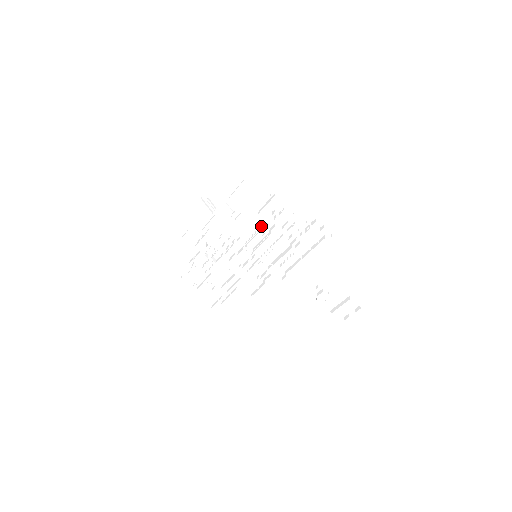
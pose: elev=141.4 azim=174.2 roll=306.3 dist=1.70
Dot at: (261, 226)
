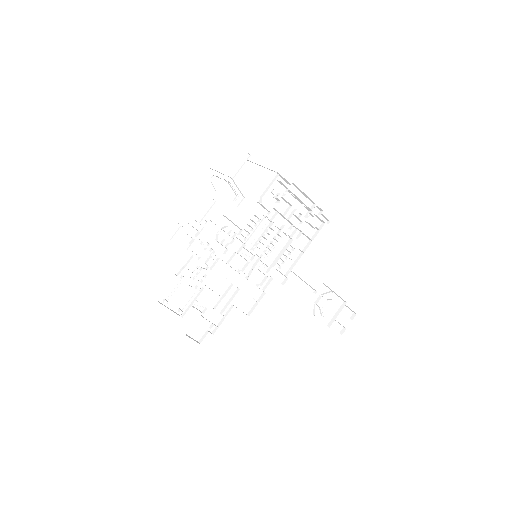
Dot at: (260, 218)
